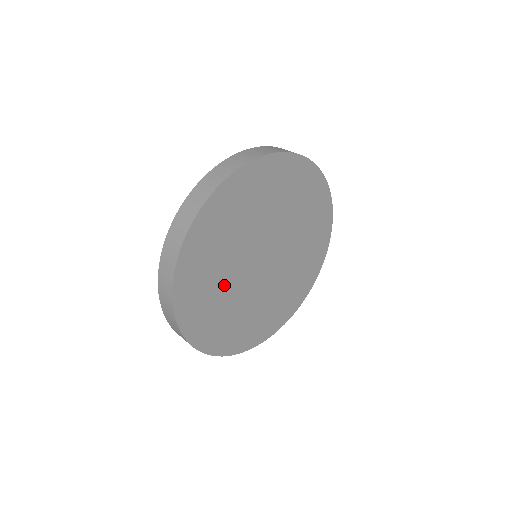
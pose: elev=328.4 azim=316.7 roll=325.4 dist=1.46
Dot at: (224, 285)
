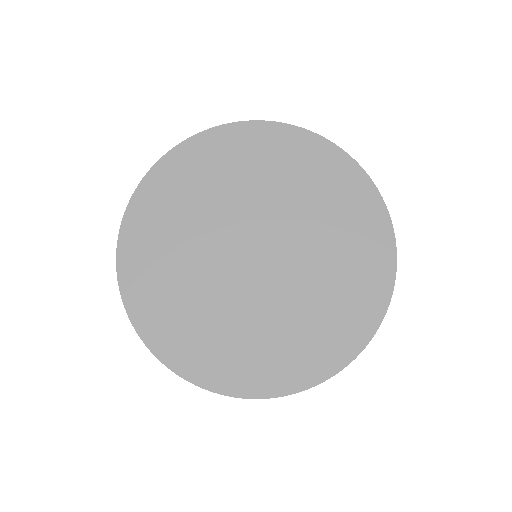
Dot at: (194, 230)
